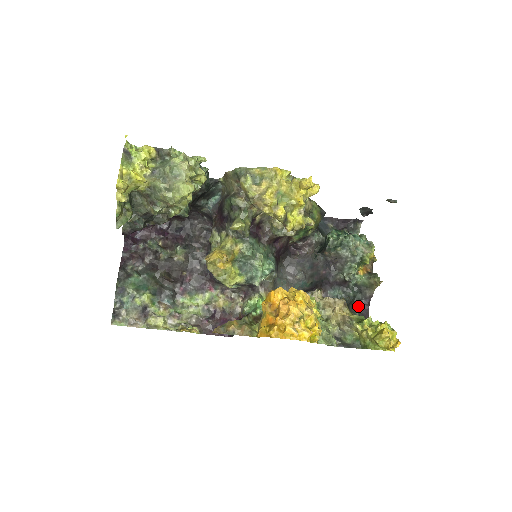
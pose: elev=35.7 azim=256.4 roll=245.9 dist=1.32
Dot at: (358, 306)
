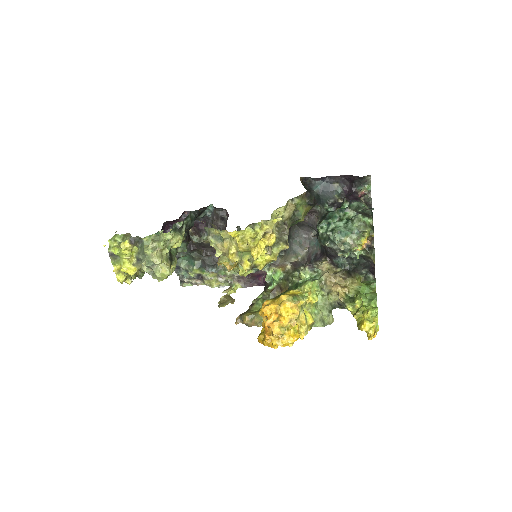
Dot at: (364, 267)
